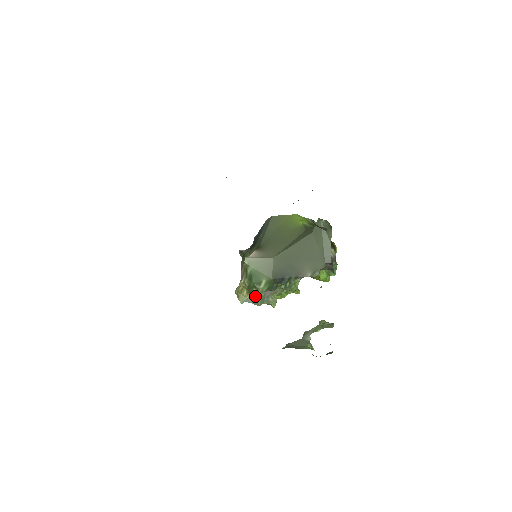
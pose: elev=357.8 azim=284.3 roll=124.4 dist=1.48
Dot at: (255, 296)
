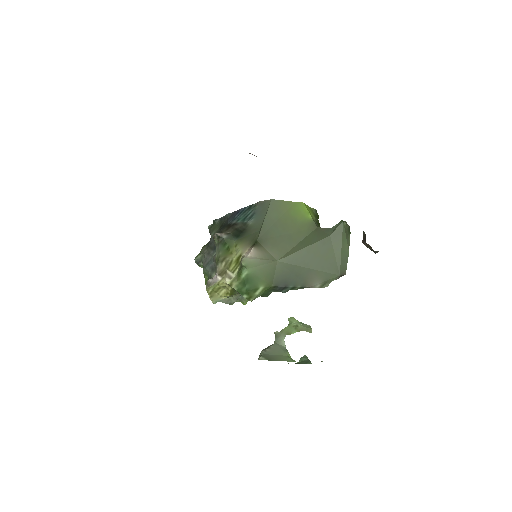
Dot at: (233, 296)
